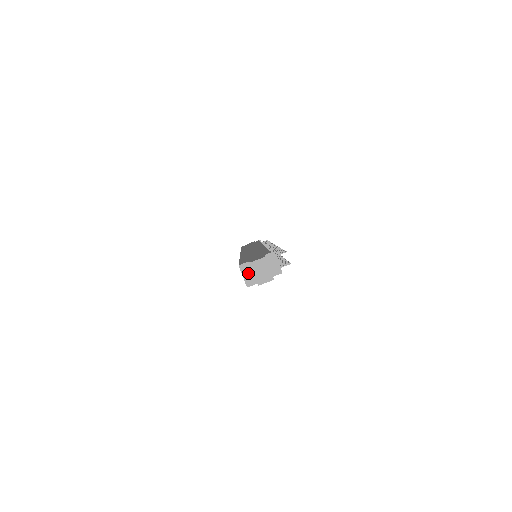
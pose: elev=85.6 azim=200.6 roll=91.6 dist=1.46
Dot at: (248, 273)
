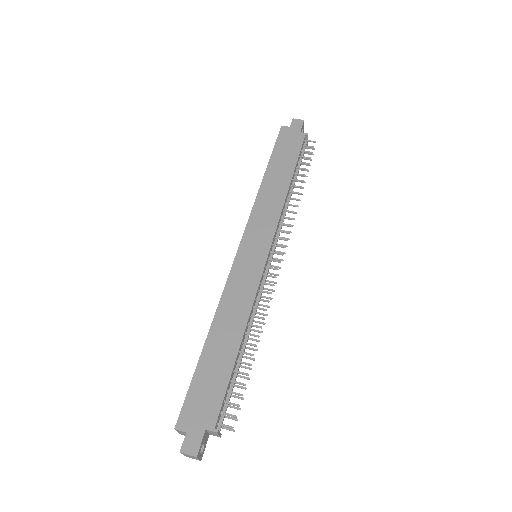
Dot at: (183, 433)
